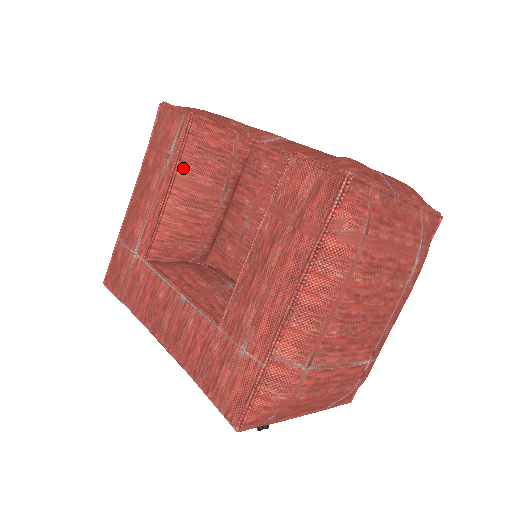
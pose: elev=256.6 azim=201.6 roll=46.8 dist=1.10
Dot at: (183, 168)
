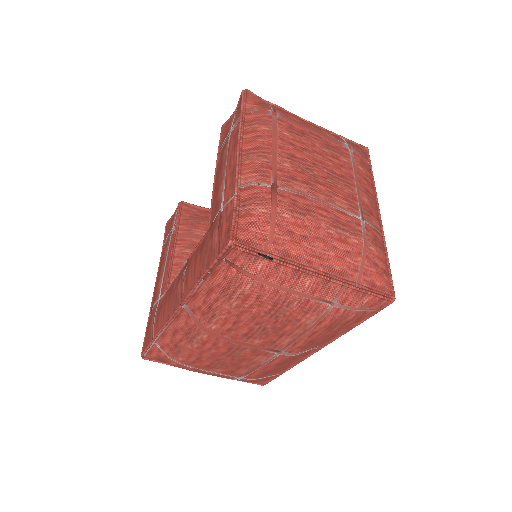
Dot at: (182, 228)
